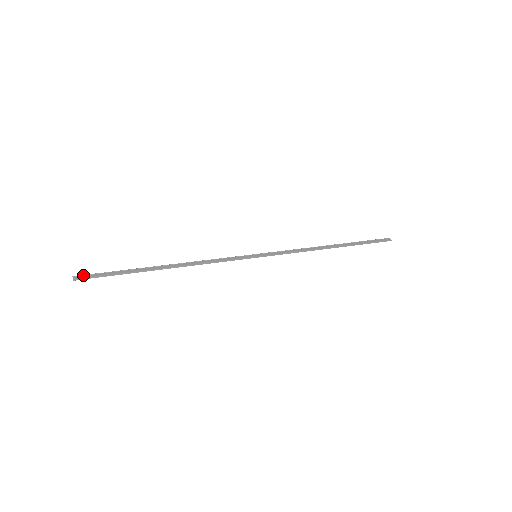
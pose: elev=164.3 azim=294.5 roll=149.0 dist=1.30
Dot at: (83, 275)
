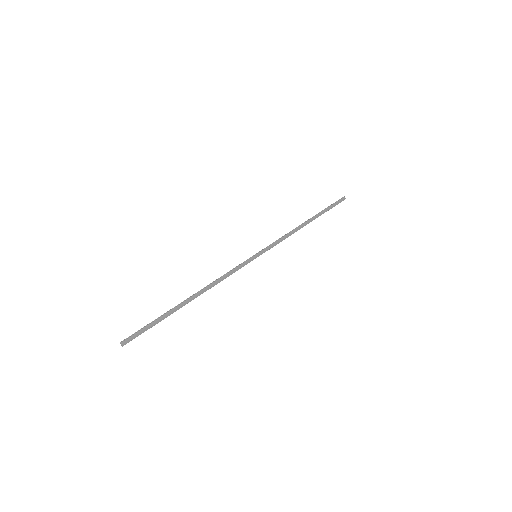
Dot at: (129, 337)
